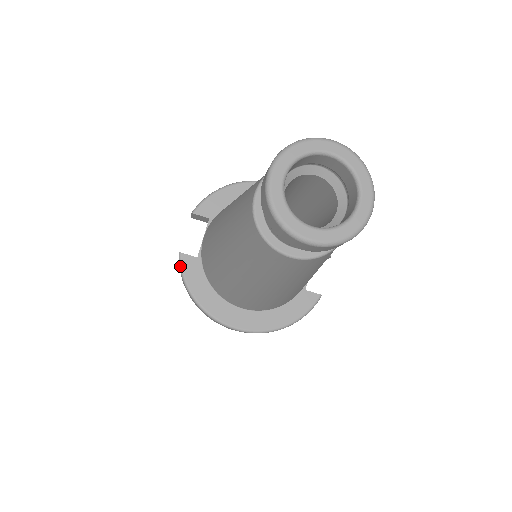
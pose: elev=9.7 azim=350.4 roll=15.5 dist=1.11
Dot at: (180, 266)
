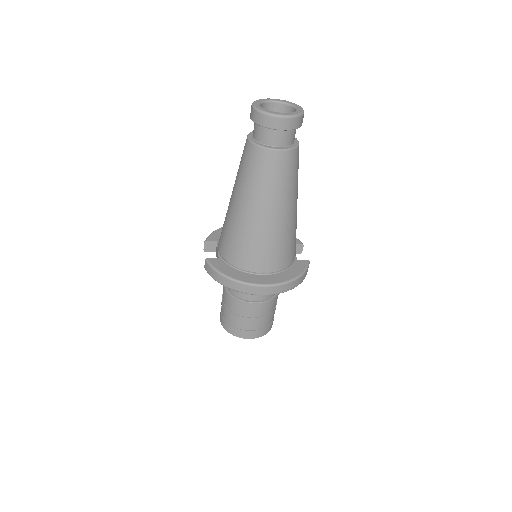
Dot at: (209, 264)
